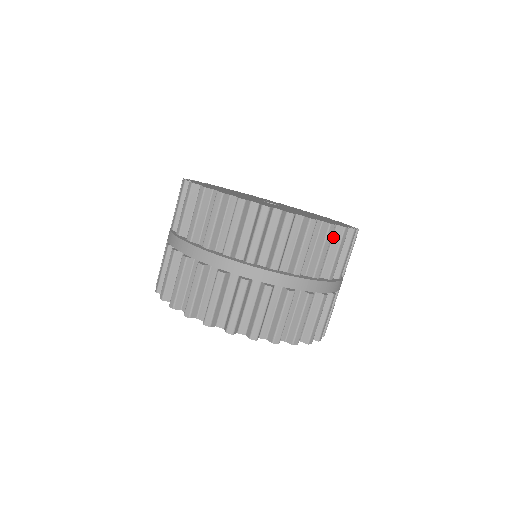
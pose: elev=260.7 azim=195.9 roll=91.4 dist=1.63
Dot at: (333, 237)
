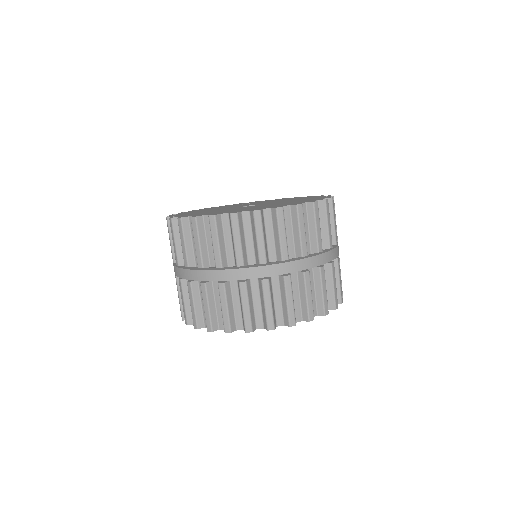
Dot at: occluded
